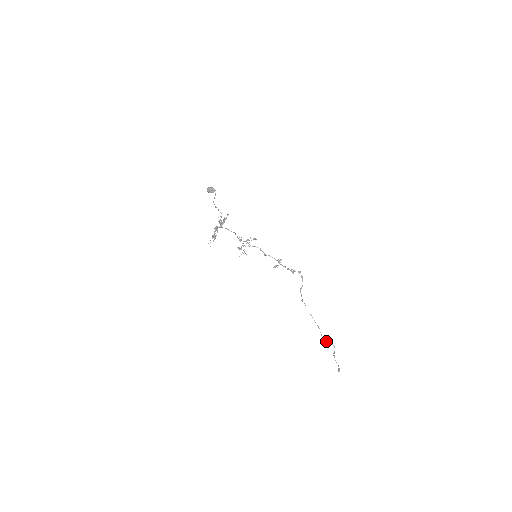
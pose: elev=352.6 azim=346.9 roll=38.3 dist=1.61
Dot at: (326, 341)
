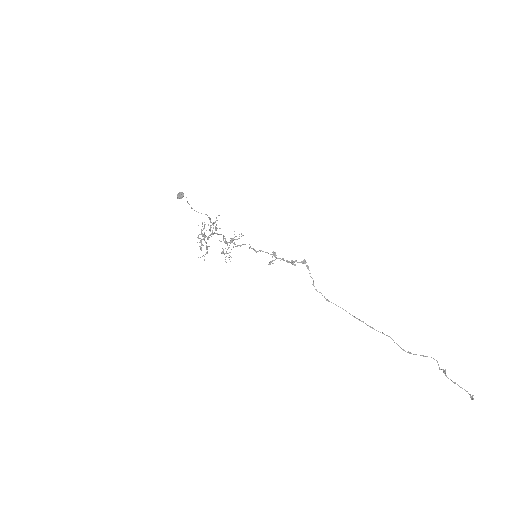
Dot at: (415, 354)
